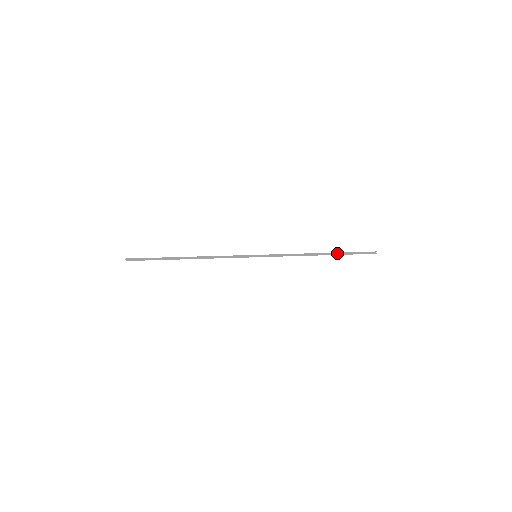
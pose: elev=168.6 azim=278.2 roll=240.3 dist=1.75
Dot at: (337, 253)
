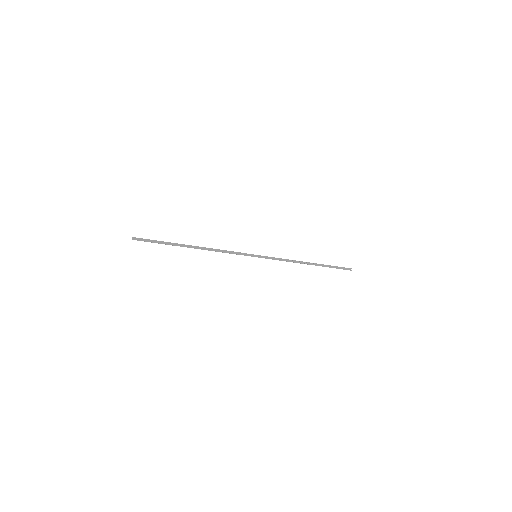
Dot at: (322, 264)
